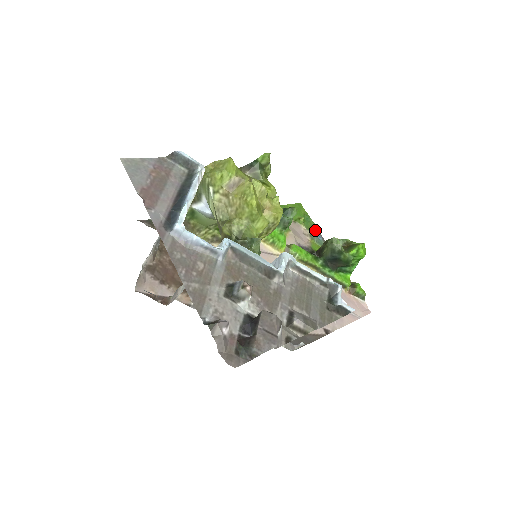
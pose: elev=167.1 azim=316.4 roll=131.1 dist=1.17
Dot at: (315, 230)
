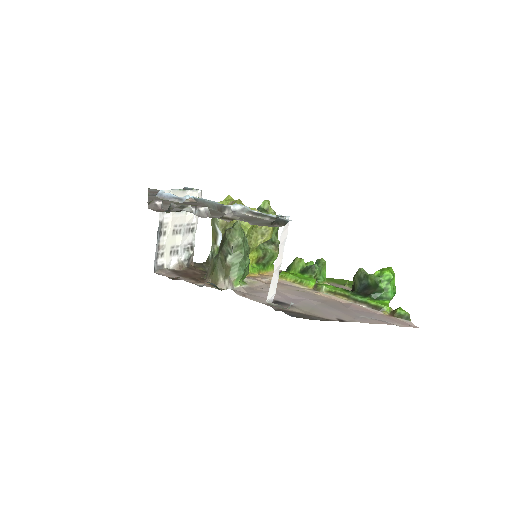
Dot at: occluded
